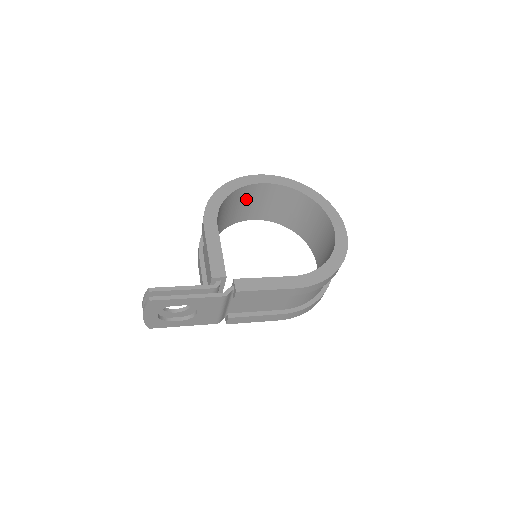
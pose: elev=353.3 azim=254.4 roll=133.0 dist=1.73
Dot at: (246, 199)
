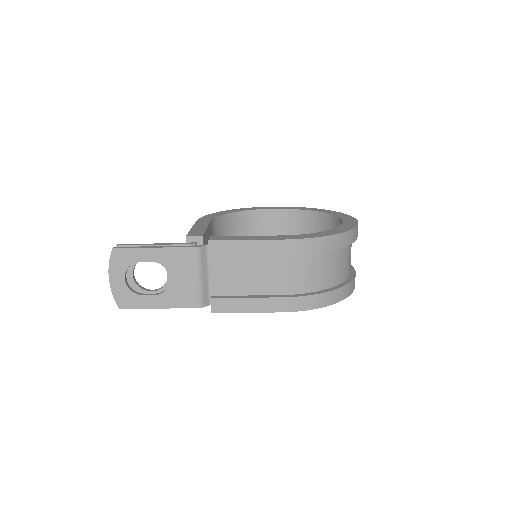
Dot at: (257, 230)
